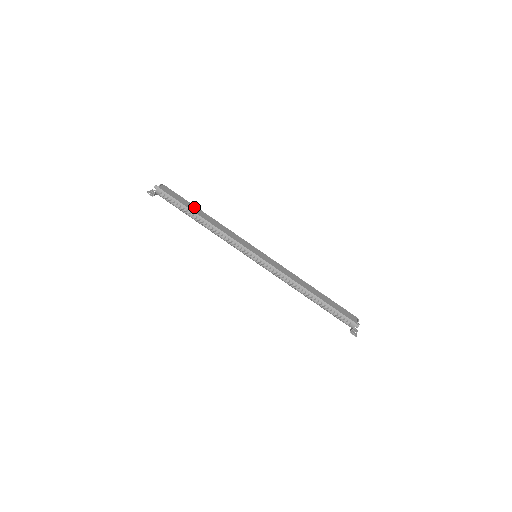
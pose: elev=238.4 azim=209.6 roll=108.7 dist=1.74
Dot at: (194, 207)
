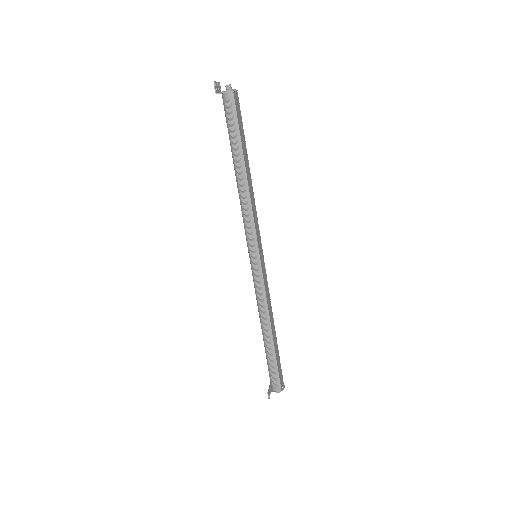
Dot at: (246, 150)
